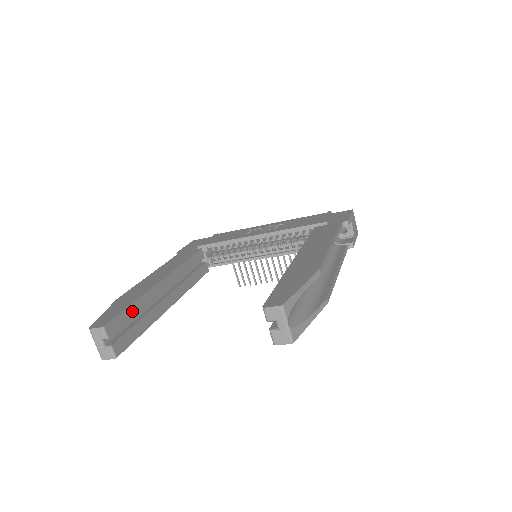
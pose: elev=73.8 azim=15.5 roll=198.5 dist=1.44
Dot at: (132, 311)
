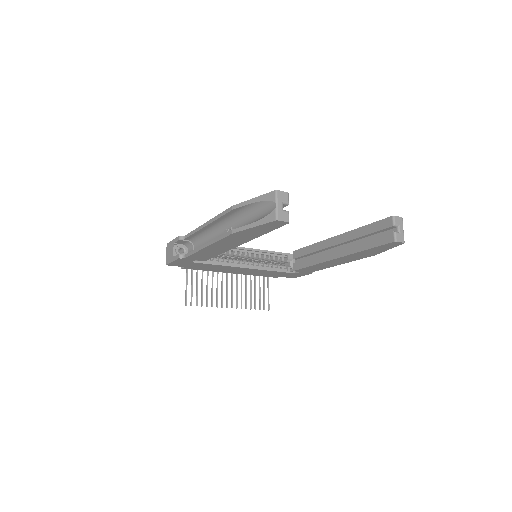
Dot at: occluded
